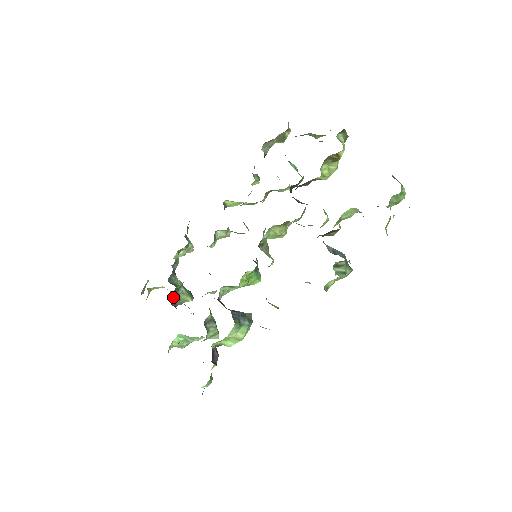
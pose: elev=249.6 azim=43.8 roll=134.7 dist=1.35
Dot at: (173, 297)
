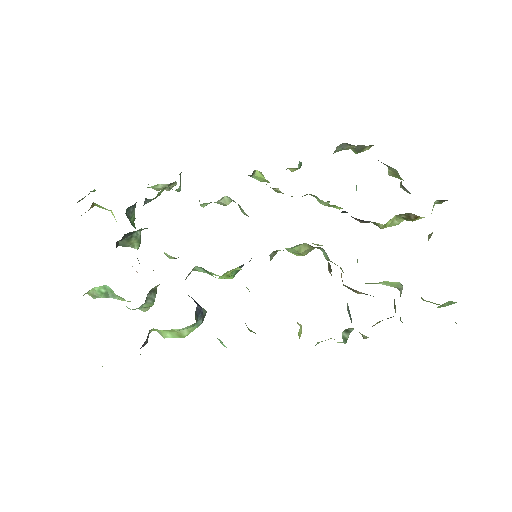
Dot at: (125, 237)
